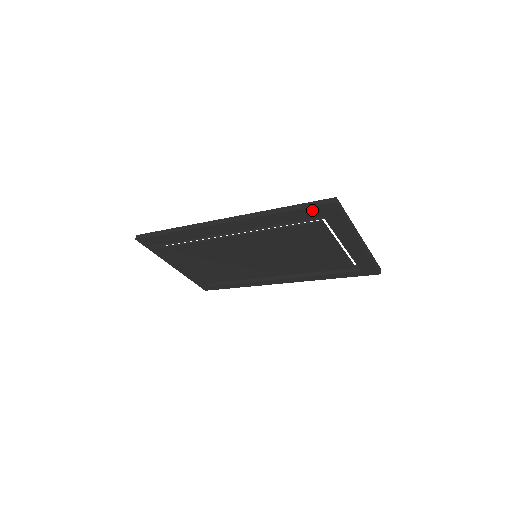
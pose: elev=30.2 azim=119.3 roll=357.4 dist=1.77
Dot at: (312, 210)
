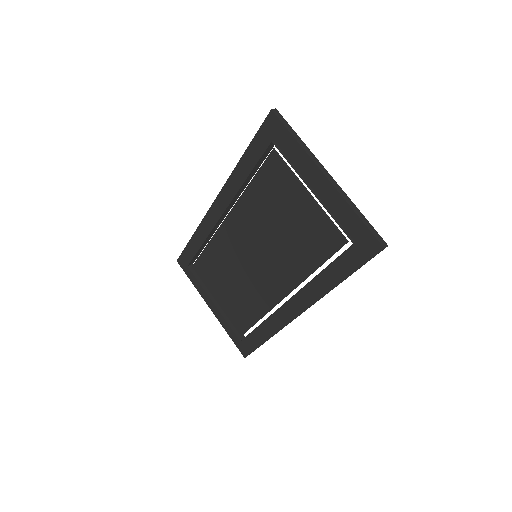
Dot at: (261, 136)
